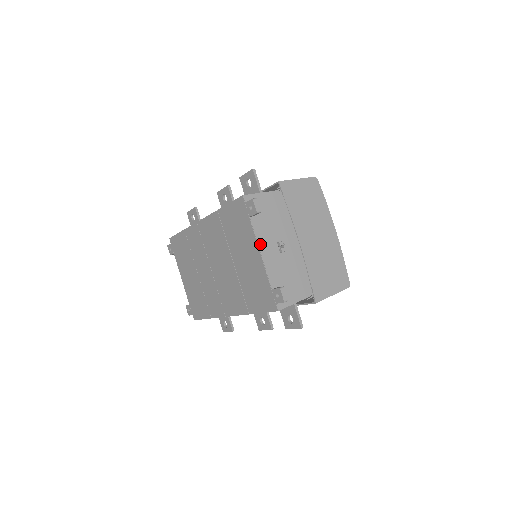
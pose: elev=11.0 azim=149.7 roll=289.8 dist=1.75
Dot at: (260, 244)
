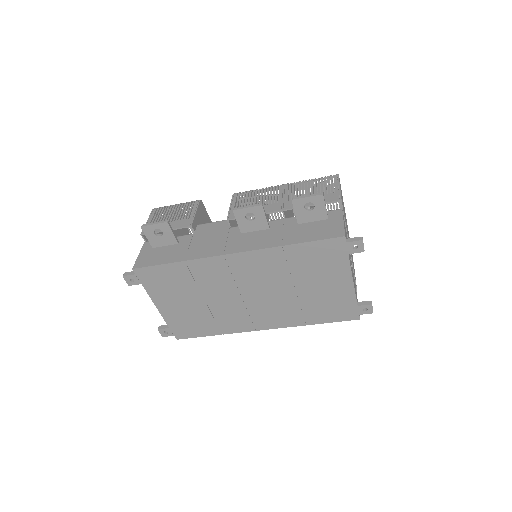
Dot at: occluded
